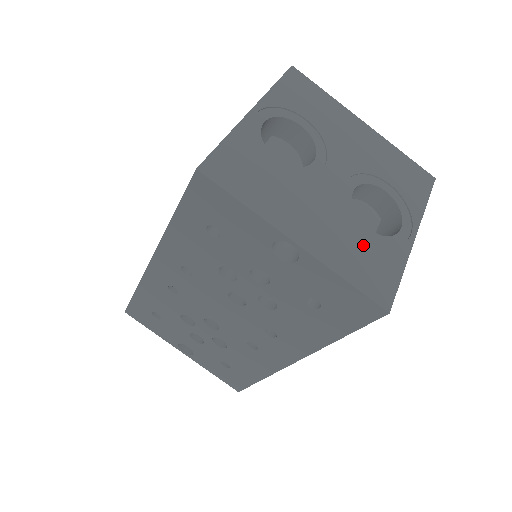
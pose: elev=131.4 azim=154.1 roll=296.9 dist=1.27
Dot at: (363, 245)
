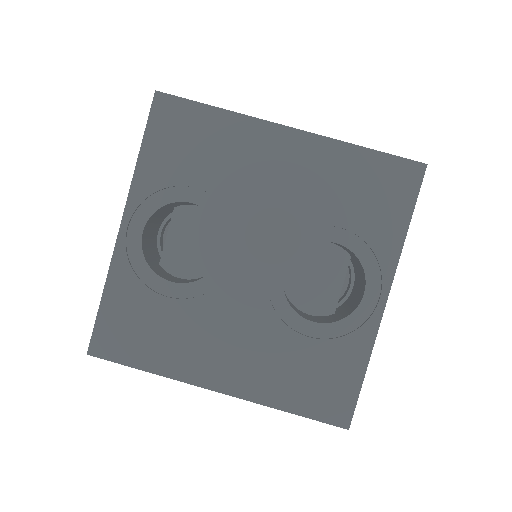
Dot at: (305, 353)
